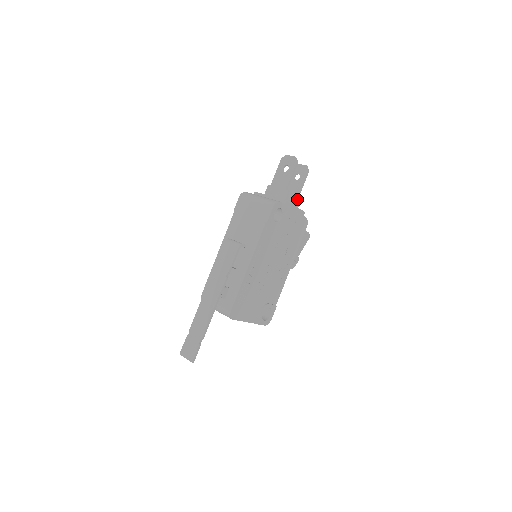
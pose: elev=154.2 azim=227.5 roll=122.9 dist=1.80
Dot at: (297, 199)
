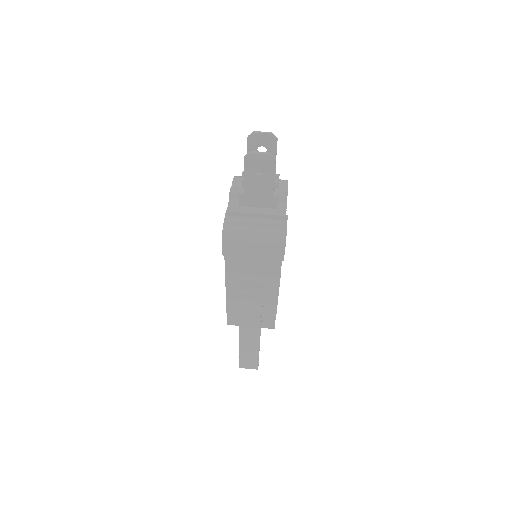
Dot at: (275, 178)
